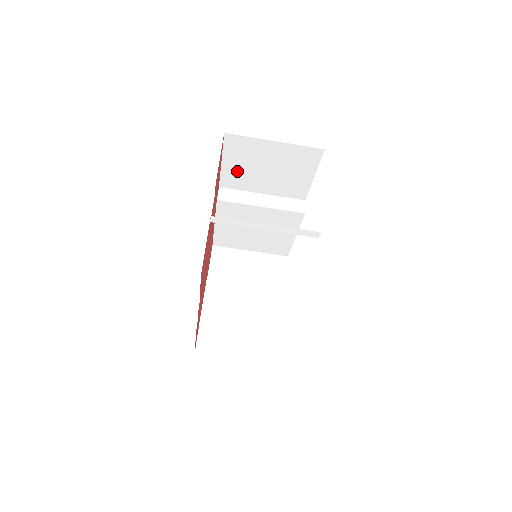
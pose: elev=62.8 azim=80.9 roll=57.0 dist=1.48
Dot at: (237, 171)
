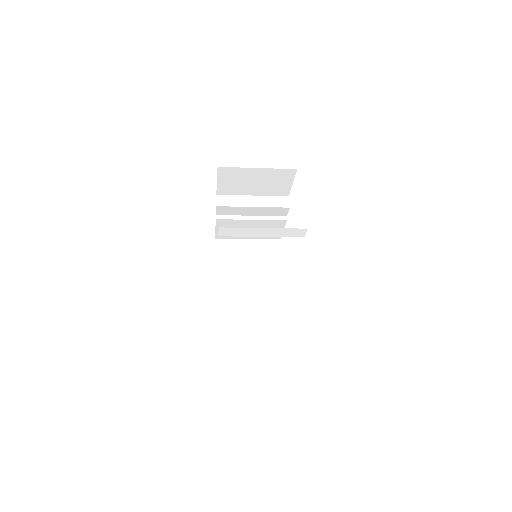
Dot at: occluded
